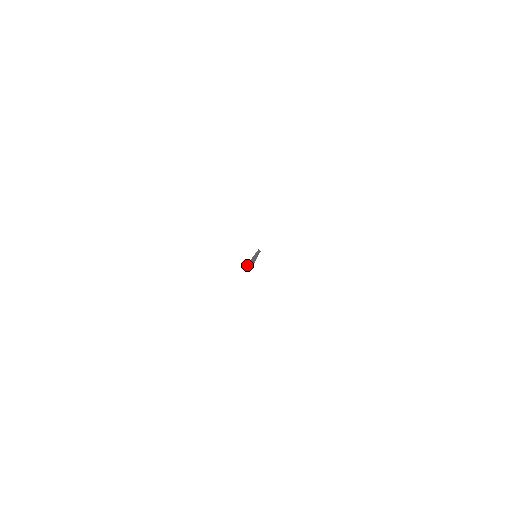
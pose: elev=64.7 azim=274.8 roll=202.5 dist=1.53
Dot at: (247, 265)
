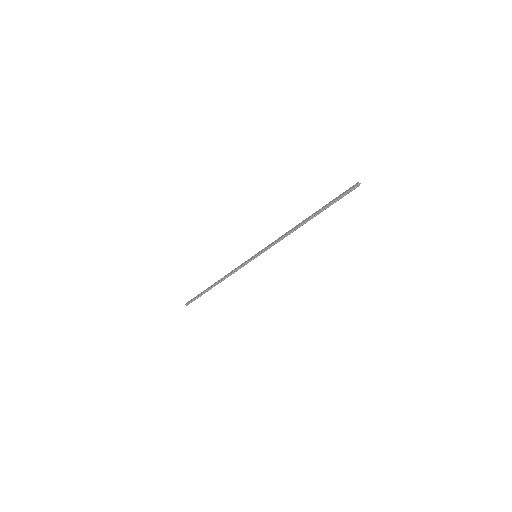
Dot at: occluded
